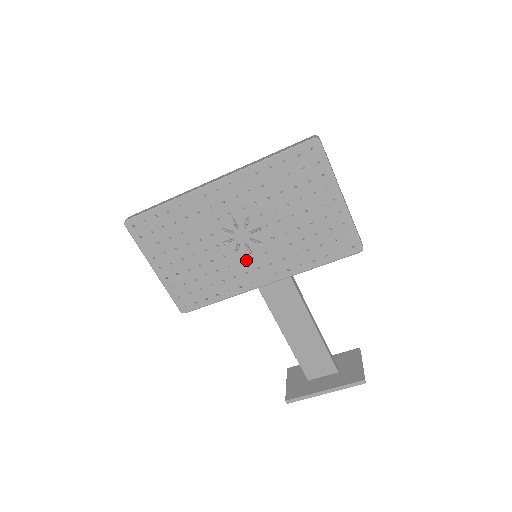
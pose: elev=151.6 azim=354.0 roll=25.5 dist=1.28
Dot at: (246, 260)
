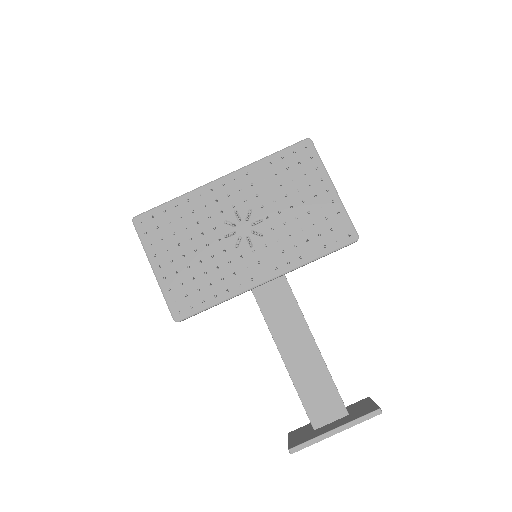
Dot at: (247, 254)
